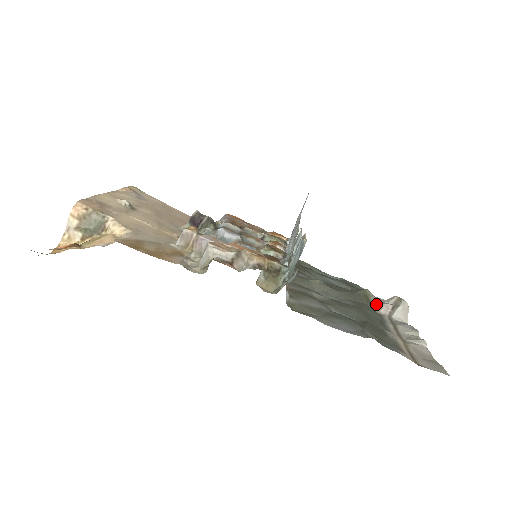
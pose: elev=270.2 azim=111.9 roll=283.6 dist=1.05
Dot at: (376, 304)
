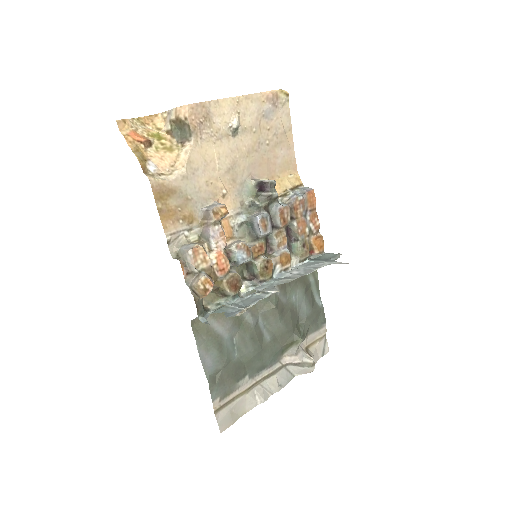
Dot at: (292, 351)
